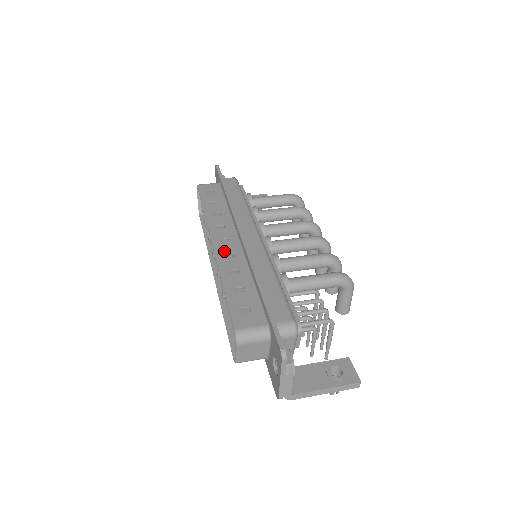
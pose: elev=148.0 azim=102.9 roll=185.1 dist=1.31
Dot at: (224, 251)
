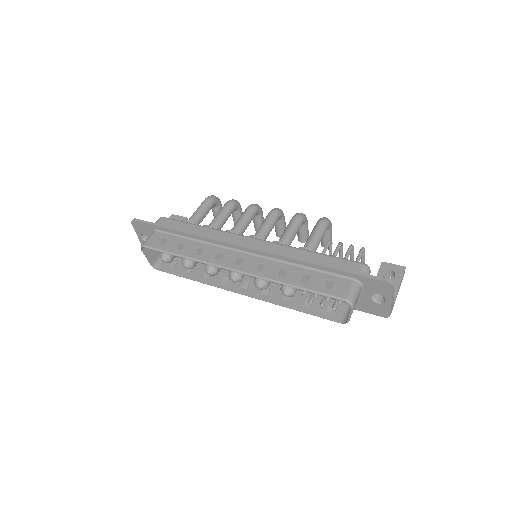
Dot at: (253, 268)
